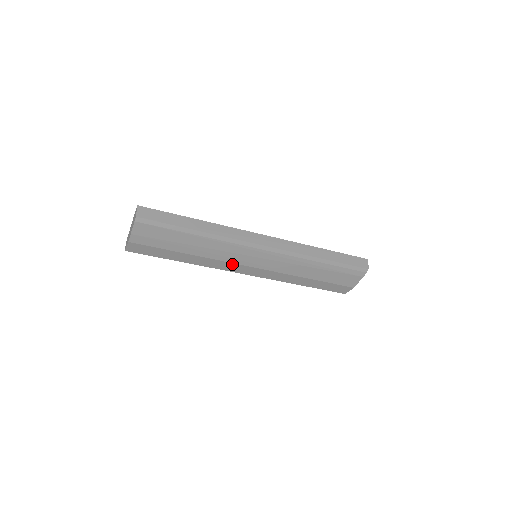
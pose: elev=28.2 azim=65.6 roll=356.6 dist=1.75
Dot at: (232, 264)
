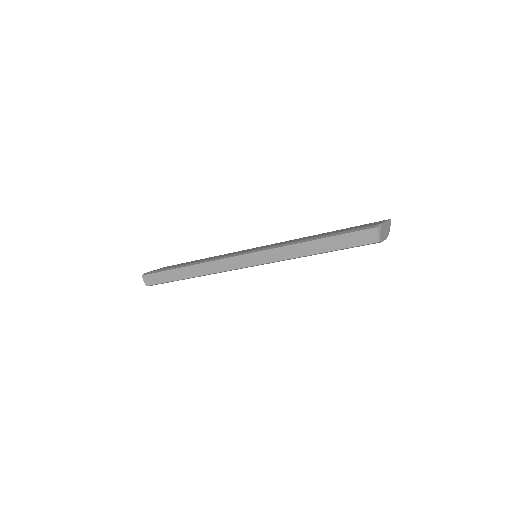
Dot at: occluded
